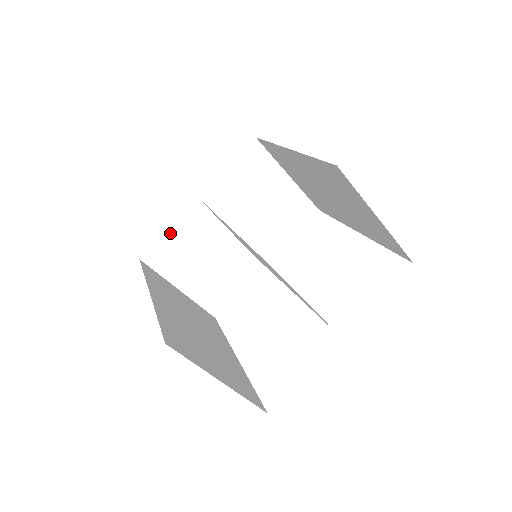
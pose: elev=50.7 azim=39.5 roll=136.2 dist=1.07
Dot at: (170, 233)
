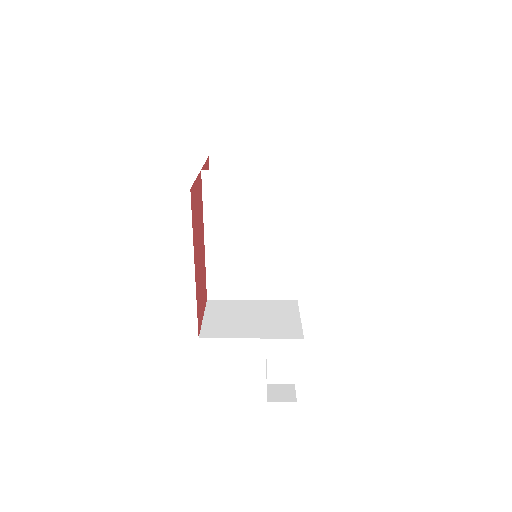
Dot at: (207, 319)
